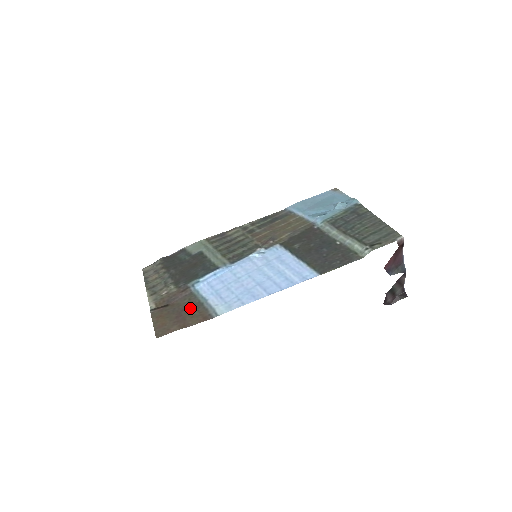
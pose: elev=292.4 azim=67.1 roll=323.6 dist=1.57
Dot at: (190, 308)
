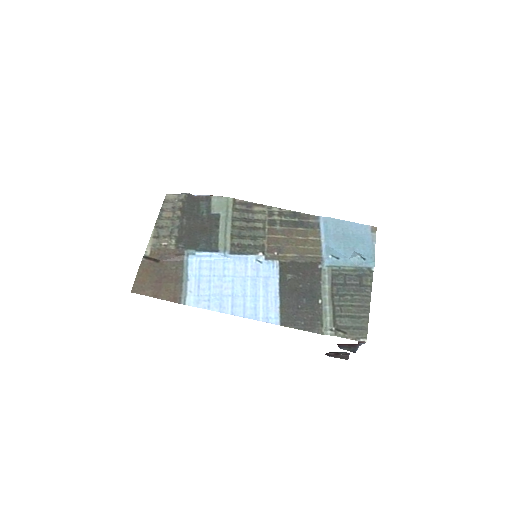
Dot at: (171, 279)
